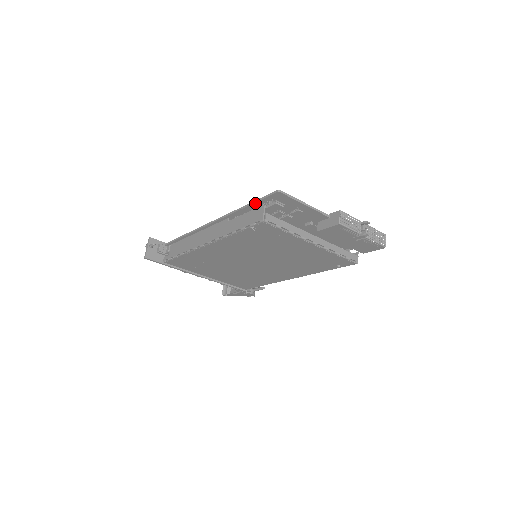
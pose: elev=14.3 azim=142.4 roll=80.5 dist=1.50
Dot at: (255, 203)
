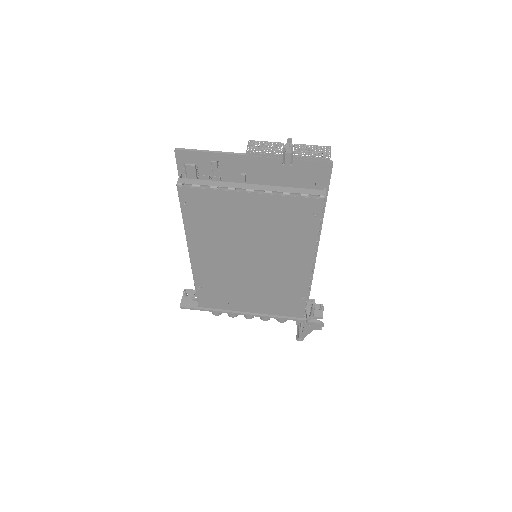
Dot at: occluded
